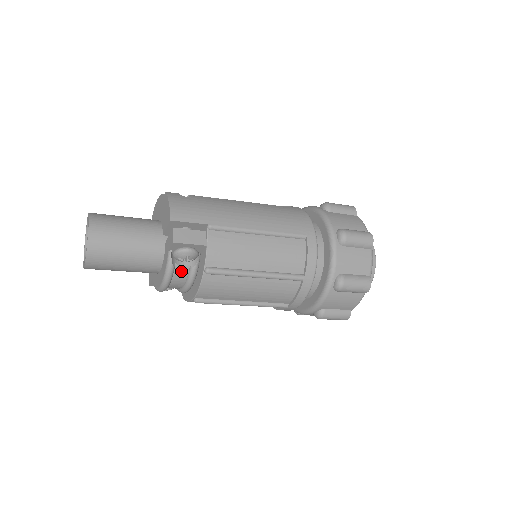
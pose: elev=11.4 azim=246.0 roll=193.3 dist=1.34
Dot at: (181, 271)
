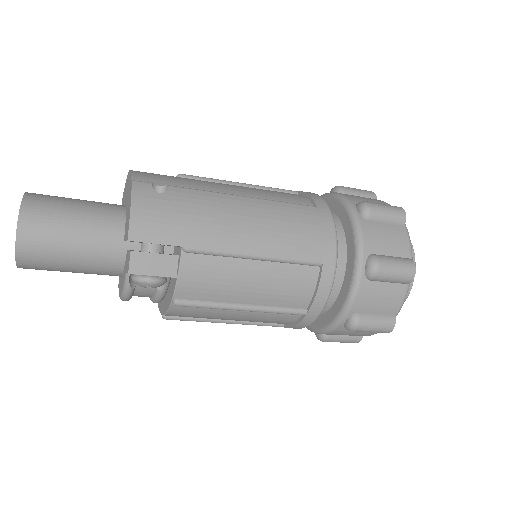
Dot at: (144, 290)
